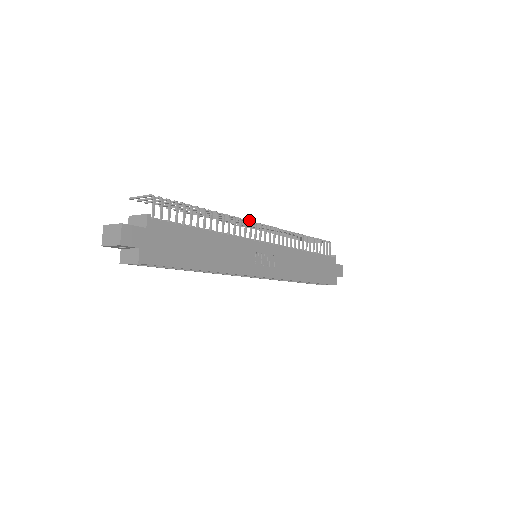
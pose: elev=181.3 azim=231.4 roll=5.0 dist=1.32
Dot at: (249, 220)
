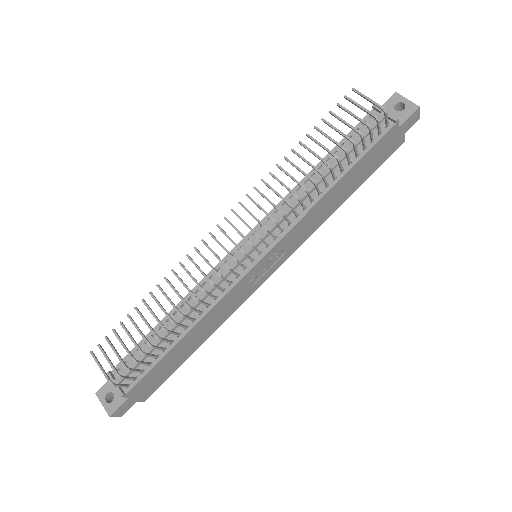
Dot at: occluded
